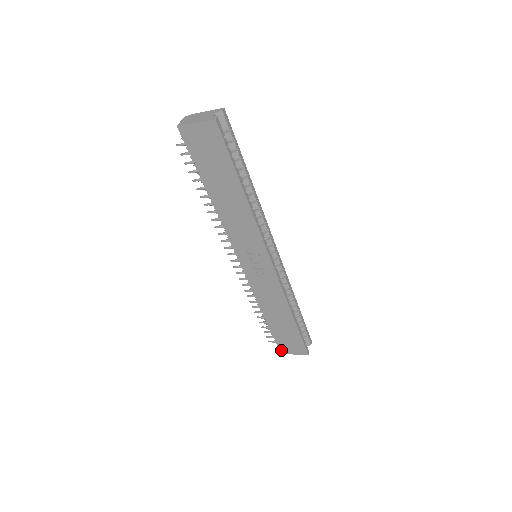
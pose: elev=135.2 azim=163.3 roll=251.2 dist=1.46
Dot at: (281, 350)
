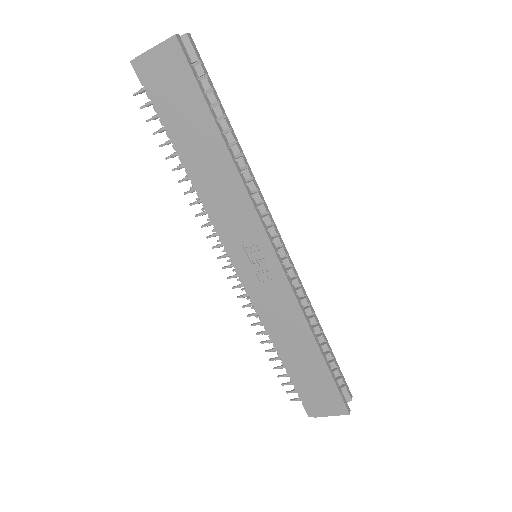
Dot at: (309, 412)
